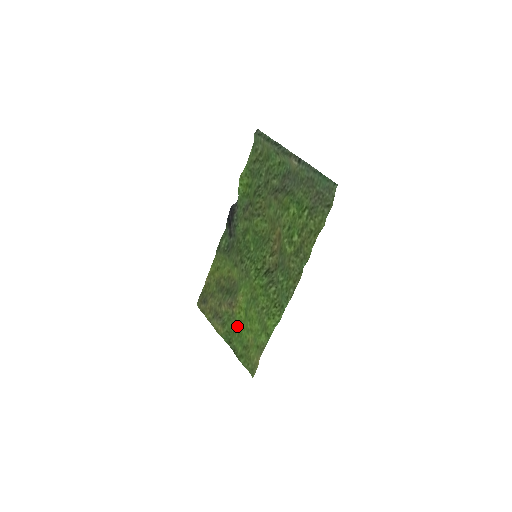
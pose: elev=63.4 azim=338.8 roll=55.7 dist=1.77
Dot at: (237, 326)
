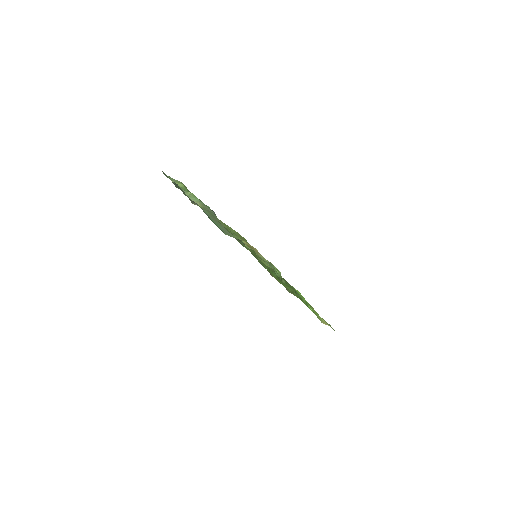
Dot at: occluded
